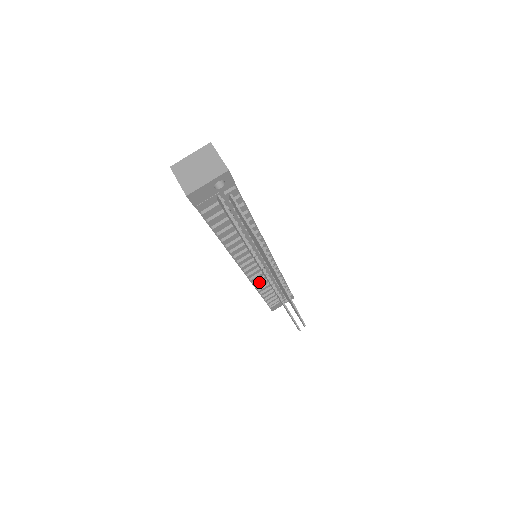
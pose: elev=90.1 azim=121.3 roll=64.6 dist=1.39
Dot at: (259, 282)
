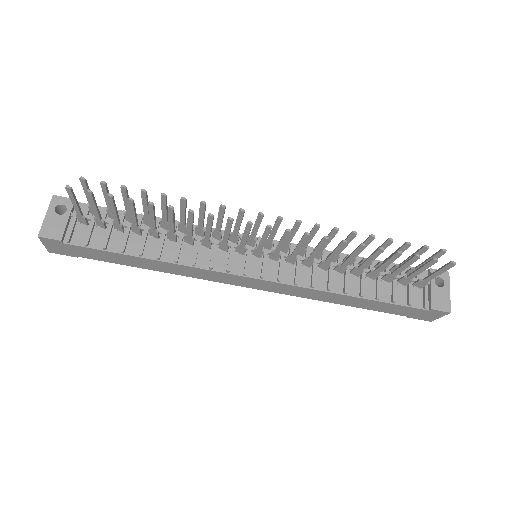
Dot at: (326, 283)
